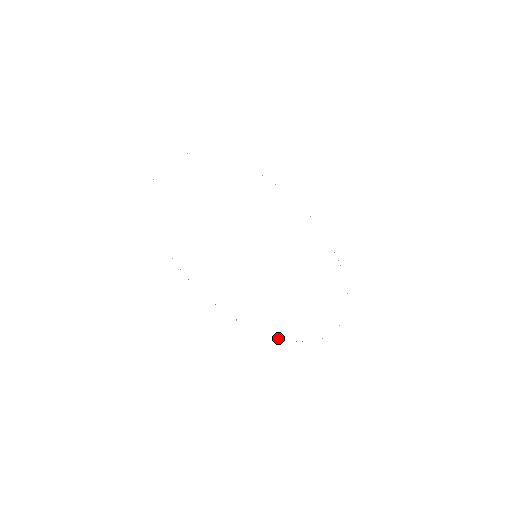
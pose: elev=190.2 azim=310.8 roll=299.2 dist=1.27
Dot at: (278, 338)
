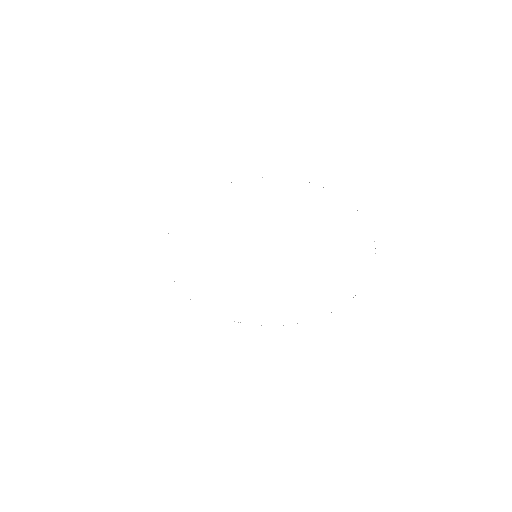
Dot at: (240, 322)
